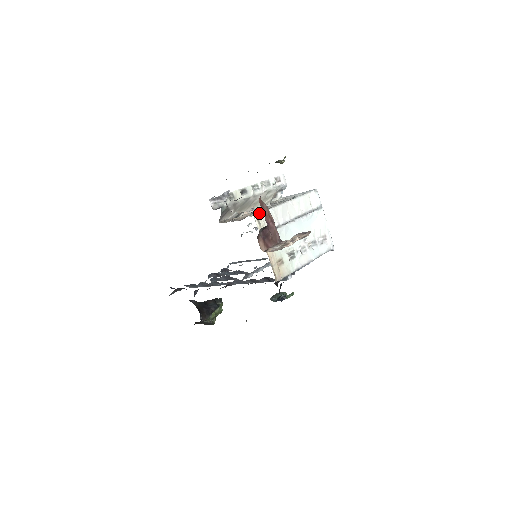
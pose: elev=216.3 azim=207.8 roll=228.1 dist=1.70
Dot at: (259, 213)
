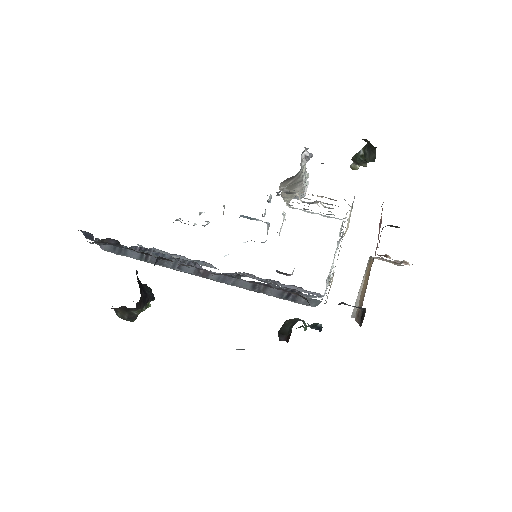
Dot at: occluded
